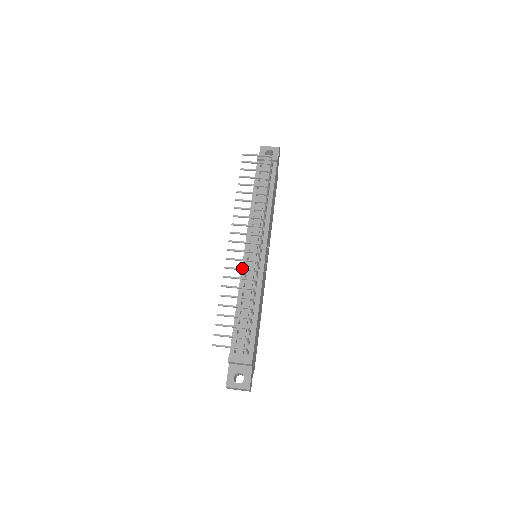
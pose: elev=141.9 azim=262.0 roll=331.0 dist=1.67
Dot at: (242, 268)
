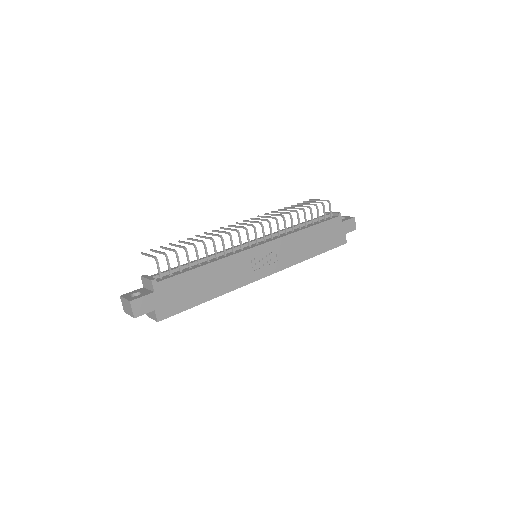
Dot at: (223, 231)
